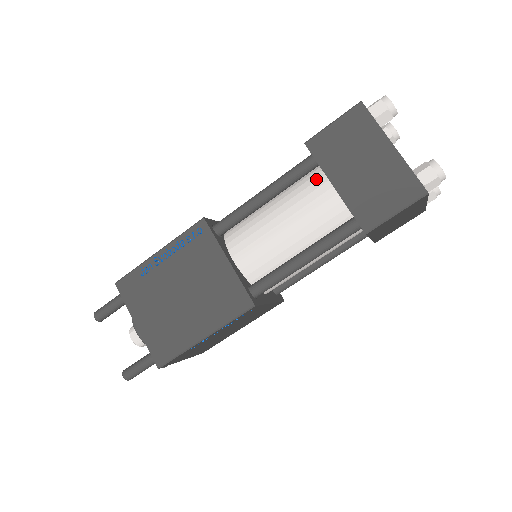
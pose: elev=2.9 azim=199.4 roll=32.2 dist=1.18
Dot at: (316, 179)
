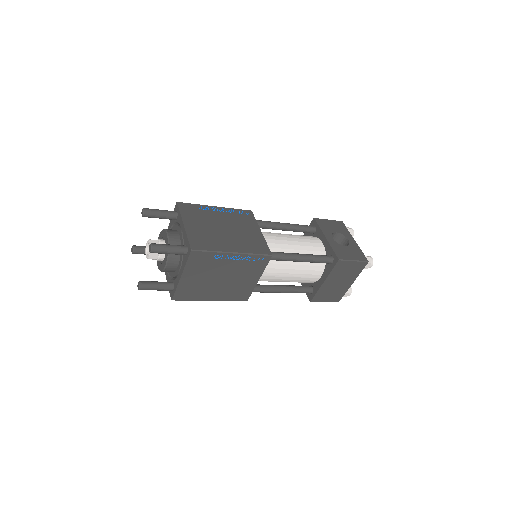
Dot at: (321, 265)
